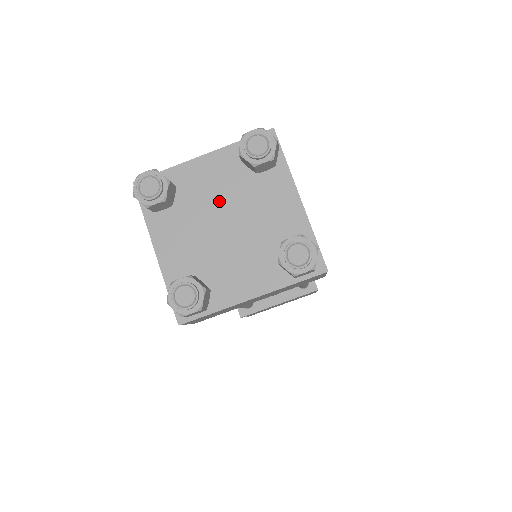
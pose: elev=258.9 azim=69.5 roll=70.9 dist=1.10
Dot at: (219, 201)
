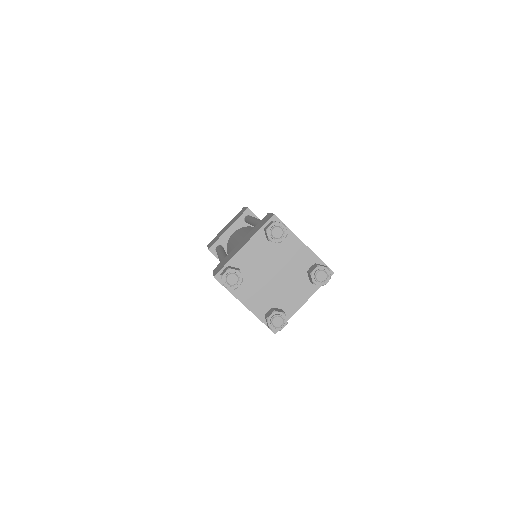
Dot at: (265, 265)
